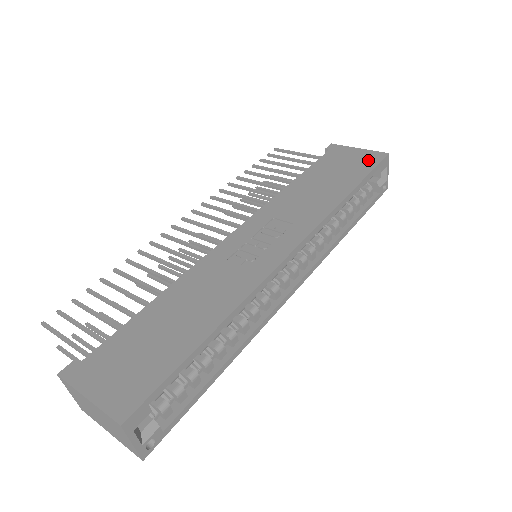
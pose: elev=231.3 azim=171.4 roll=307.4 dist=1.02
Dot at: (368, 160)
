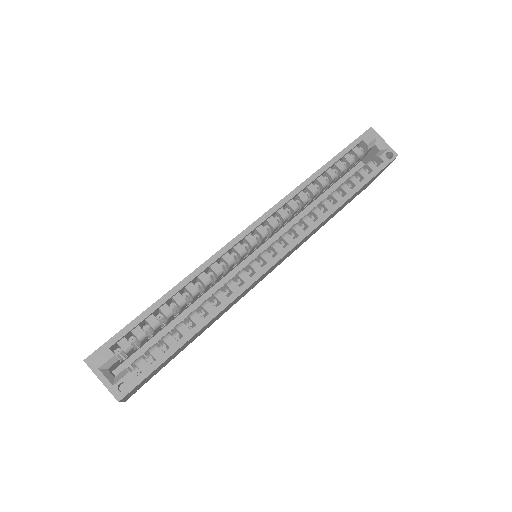
Dot at: occluded
